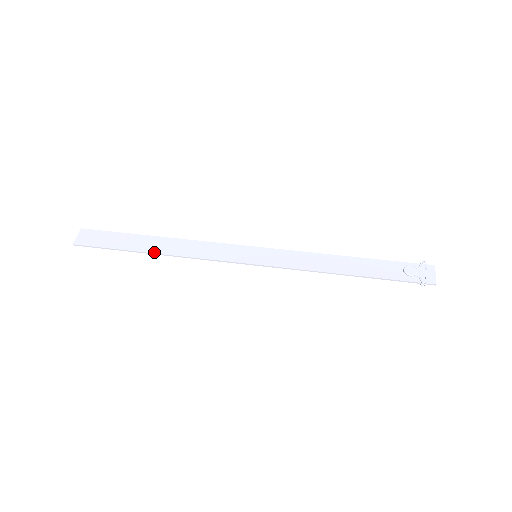
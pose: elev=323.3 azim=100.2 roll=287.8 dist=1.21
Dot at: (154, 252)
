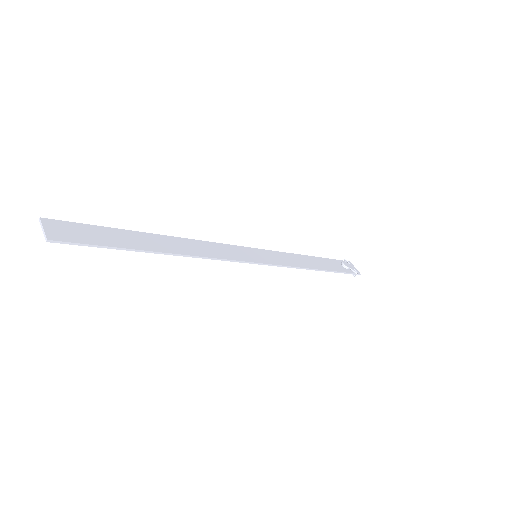
Dot at: (167, 251)
